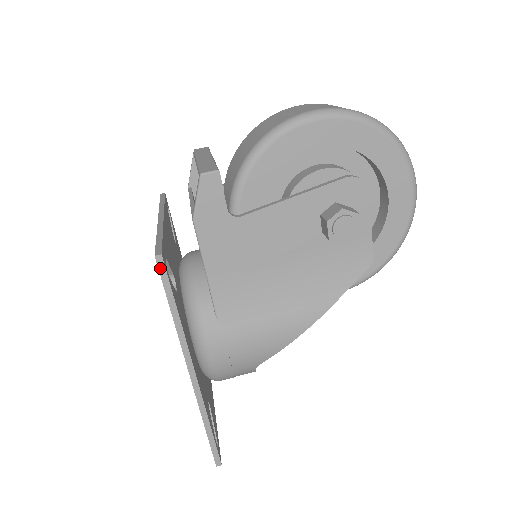
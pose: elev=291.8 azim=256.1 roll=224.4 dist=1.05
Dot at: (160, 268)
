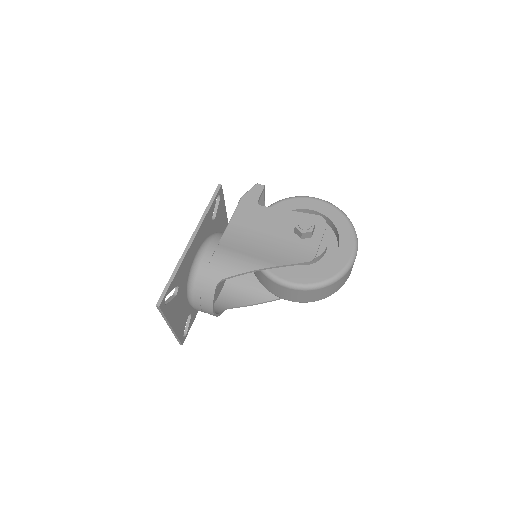
Dot at: (217, 189)
